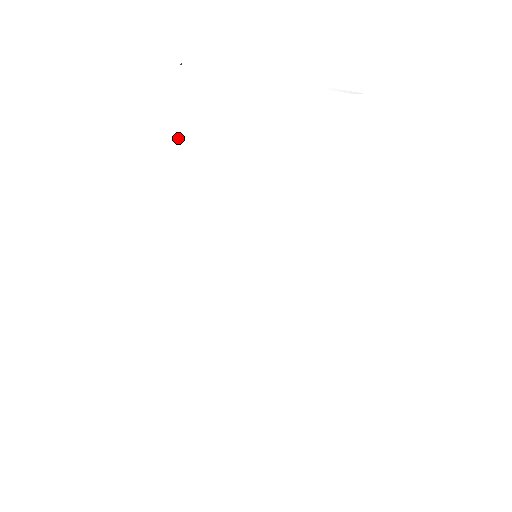
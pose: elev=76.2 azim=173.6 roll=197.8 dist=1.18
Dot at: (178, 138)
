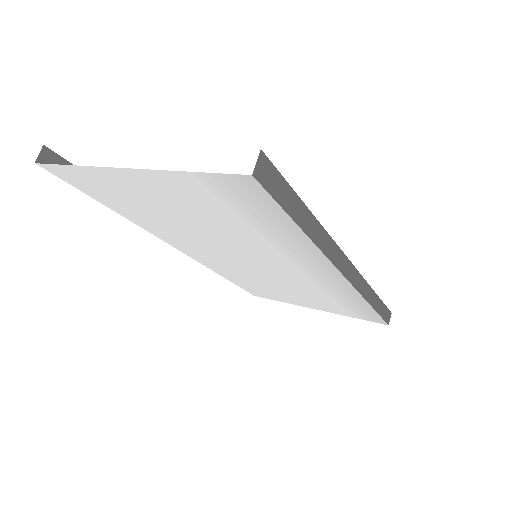
Dot at: (102, 203)
